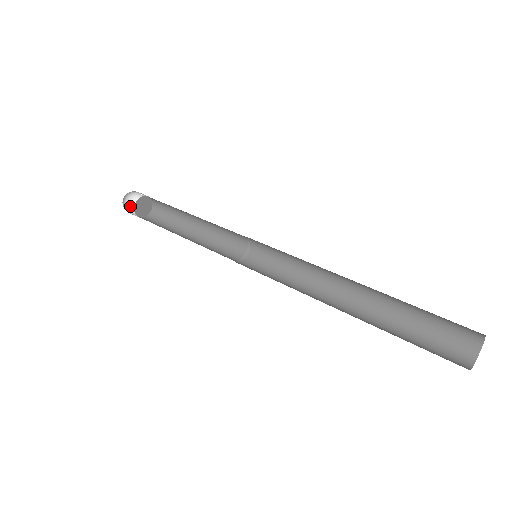
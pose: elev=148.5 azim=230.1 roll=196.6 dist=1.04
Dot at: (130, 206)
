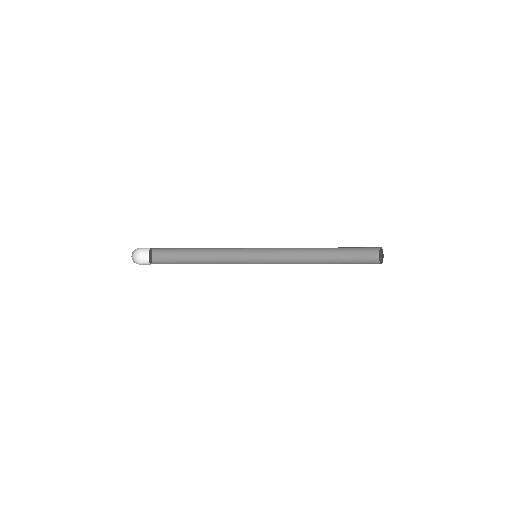
Dot at: (134, 256)
